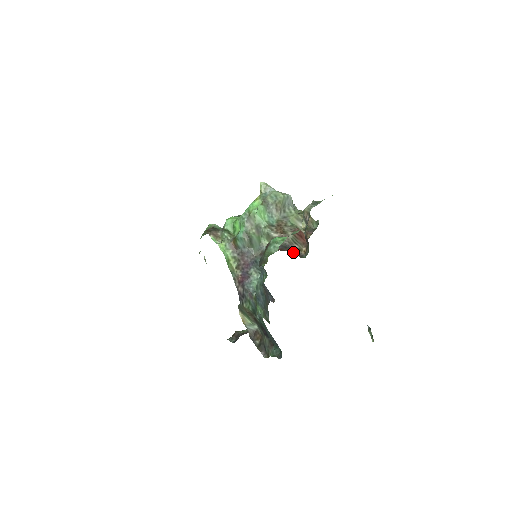
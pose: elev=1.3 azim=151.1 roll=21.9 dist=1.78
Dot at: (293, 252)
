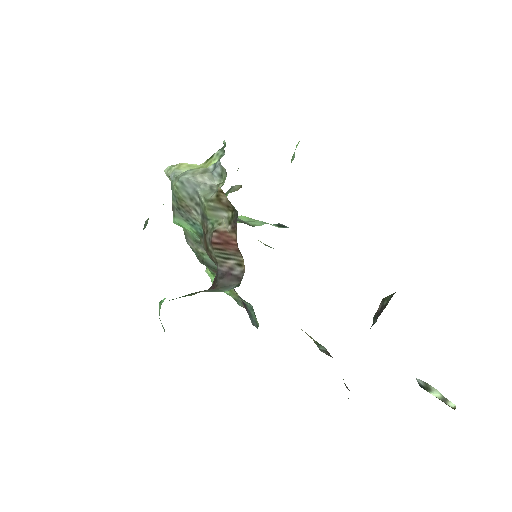
Dot at: (222, 284)
